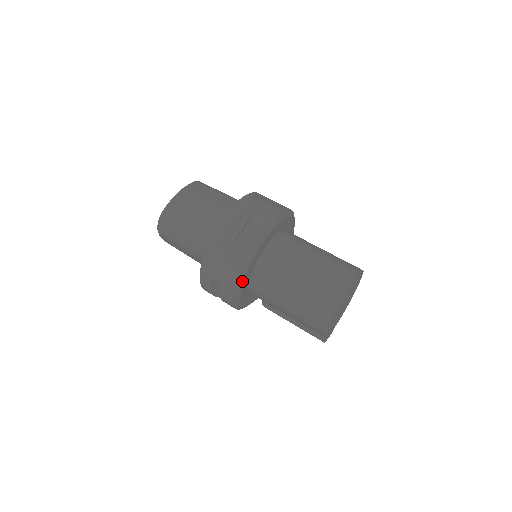
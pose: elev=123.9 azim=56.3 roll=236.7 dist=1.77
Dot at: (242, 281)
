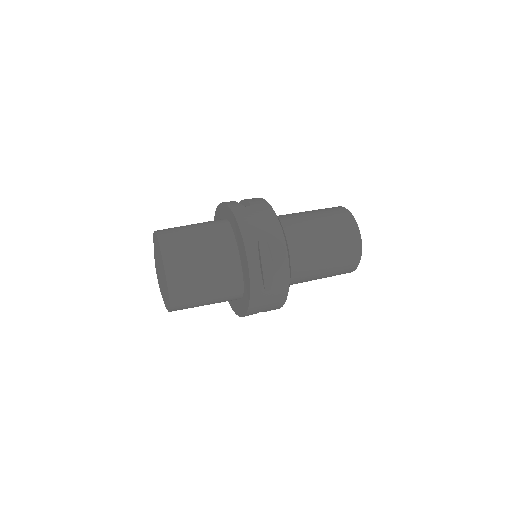
Dot at: occluded
